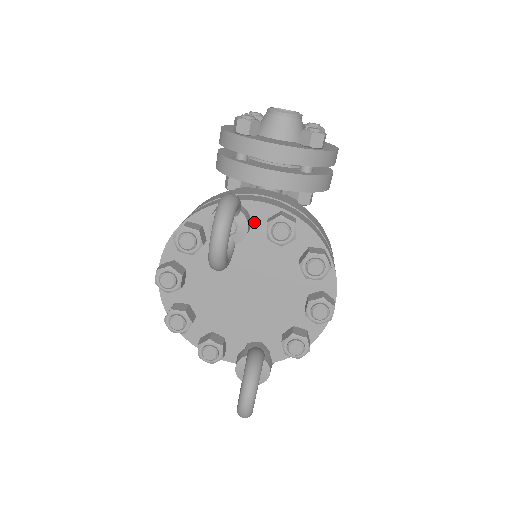
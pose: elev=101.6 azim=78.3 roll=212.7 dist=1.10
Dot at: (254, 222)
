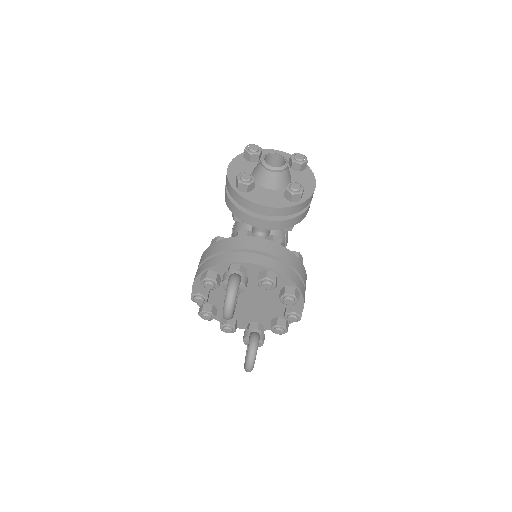
Dot at: (251, 272)
